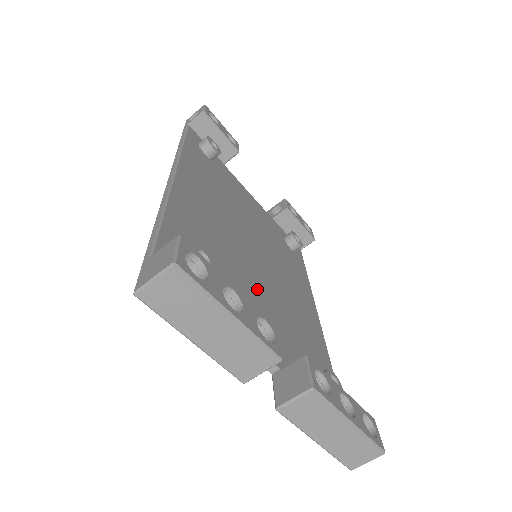
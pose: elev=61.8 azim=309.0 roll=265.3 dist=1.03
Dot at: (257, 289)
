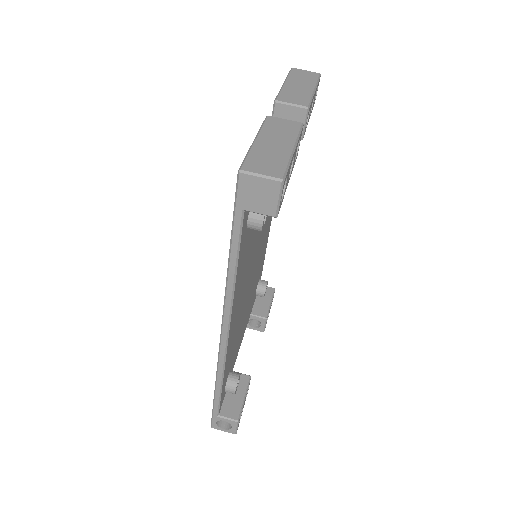
Dot at: occluded
